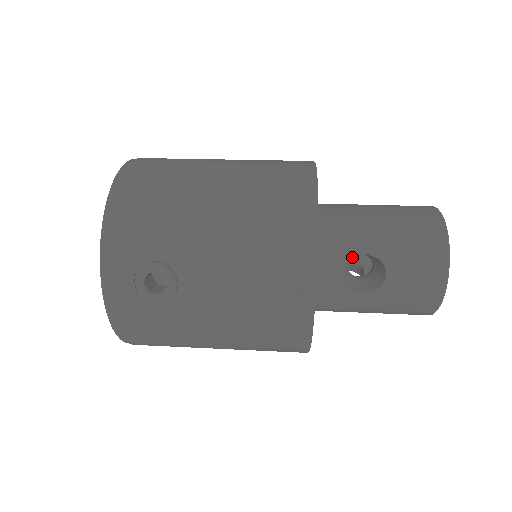
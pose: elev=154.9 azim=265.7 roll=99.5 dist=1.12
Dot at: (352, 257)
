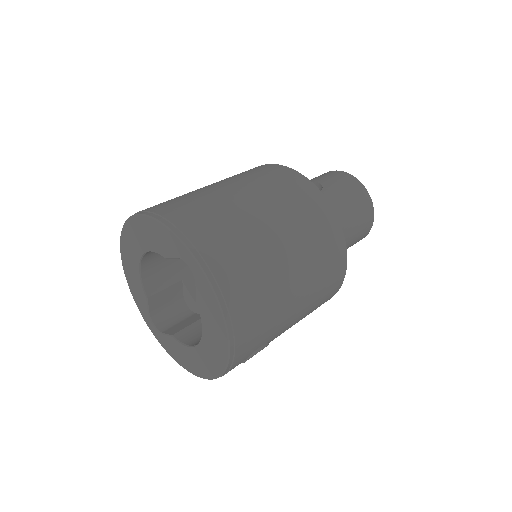
Dot at: occluded
